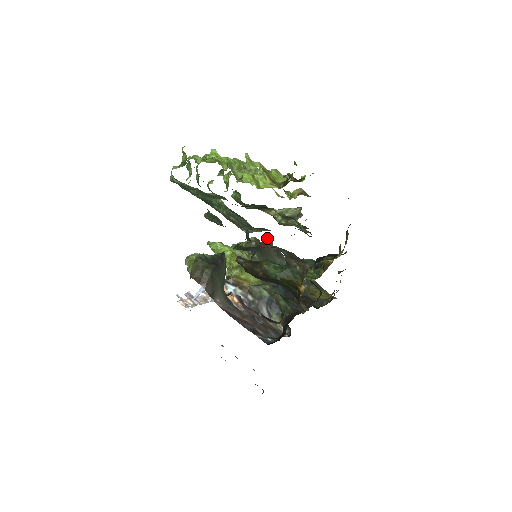
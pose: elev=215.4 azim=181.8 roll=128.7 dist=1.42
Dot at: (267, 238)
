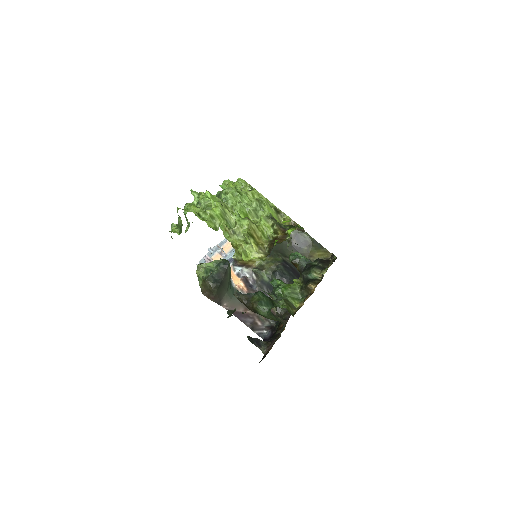
Dot at: occluded
